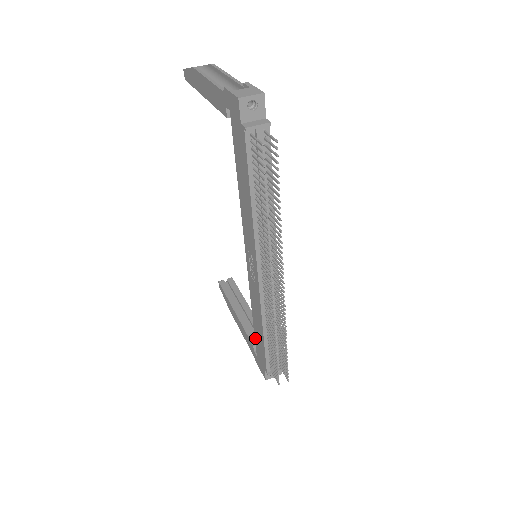
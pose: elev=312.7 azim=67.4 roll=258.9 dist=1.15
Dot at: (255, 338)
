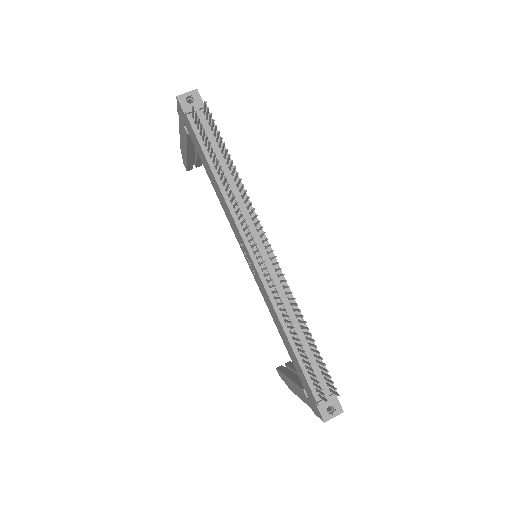
Dot at: (295, 368)
